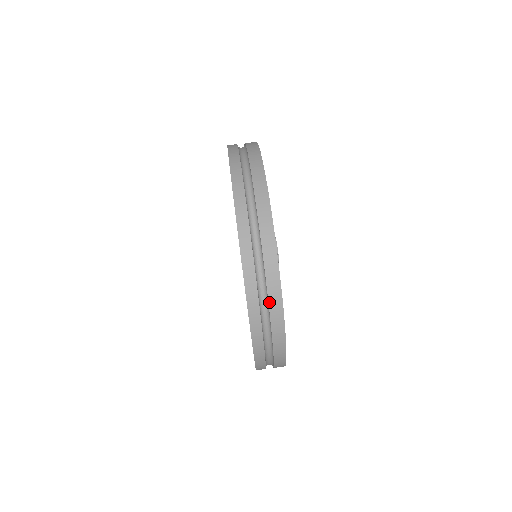
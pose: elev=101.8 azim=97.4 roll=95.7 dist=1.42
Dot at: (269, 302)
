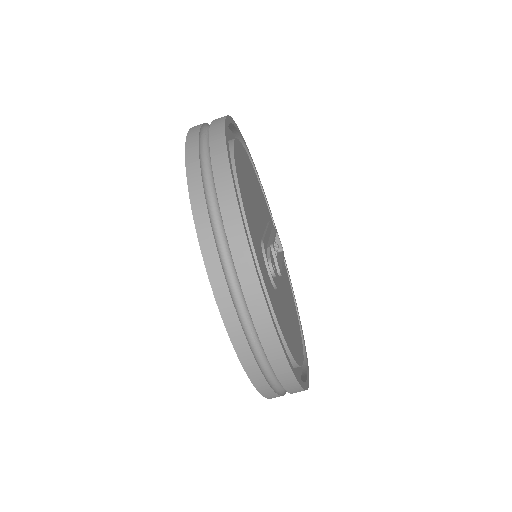
Dot at: (270, 362)
